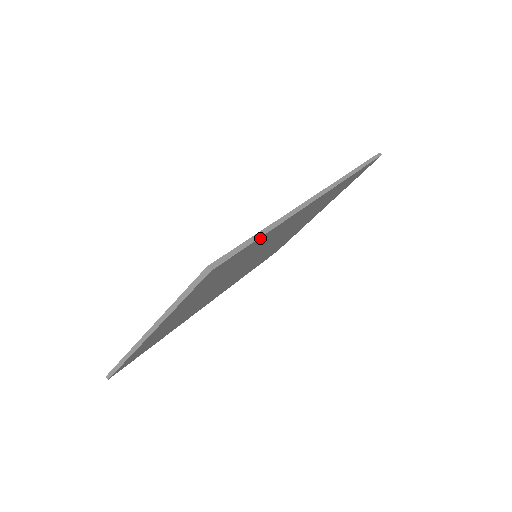
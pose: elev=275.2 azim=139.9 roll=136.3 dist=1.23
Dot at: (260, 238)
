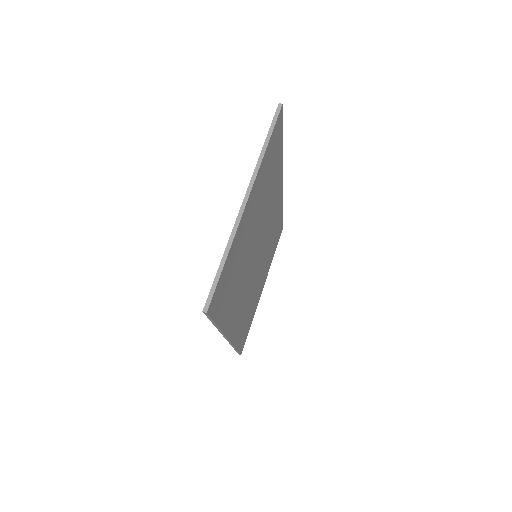
Dot at: (281, 143)
